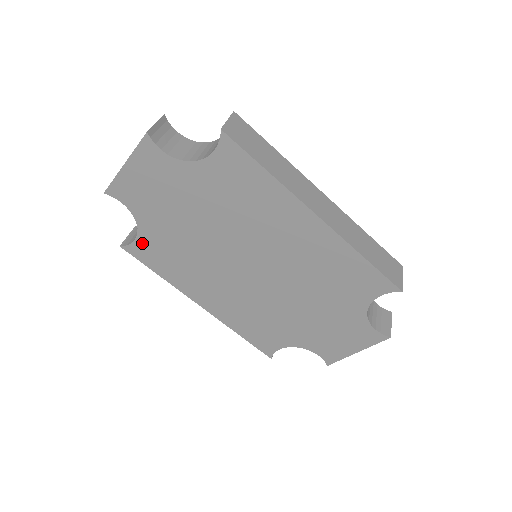
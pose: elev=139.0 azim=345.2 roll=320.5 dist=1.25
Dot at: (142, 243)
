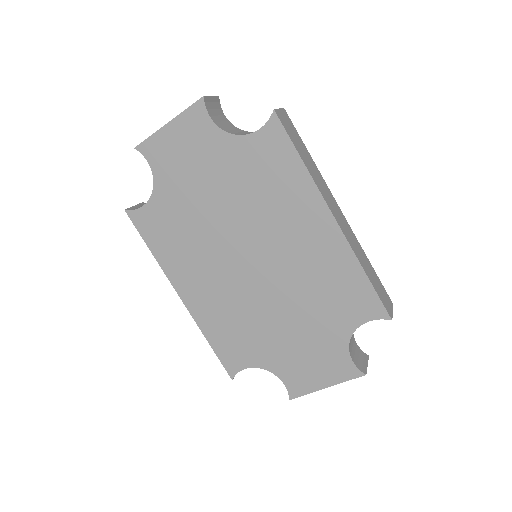
Dot at: (149, 211)
